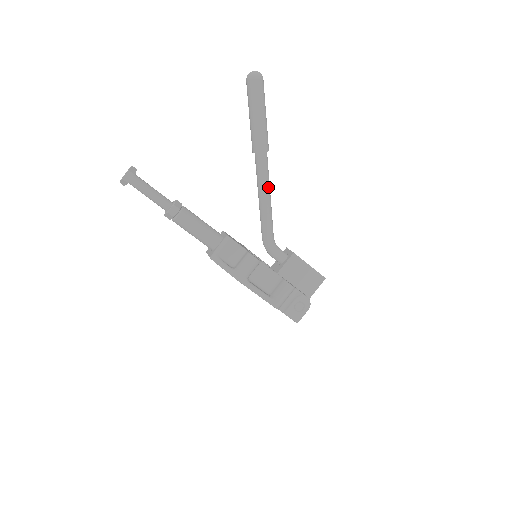
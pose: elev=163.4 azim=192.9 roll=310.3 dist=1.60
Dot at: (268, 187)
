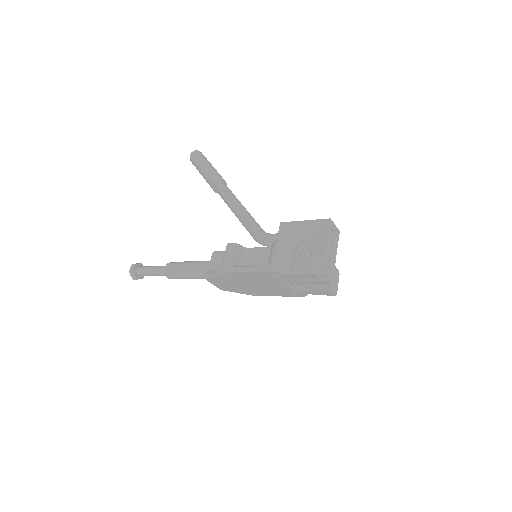
Dot at: (234, 200)
